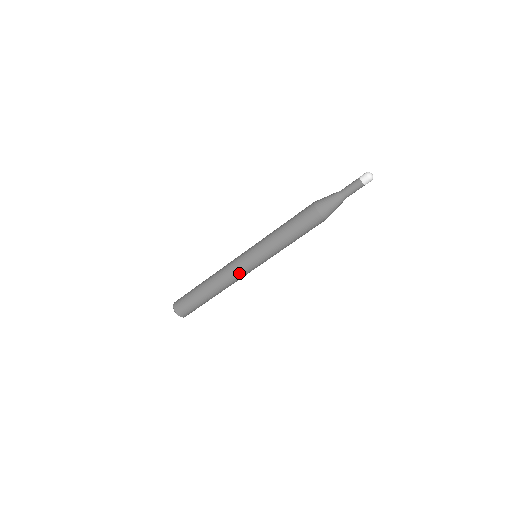
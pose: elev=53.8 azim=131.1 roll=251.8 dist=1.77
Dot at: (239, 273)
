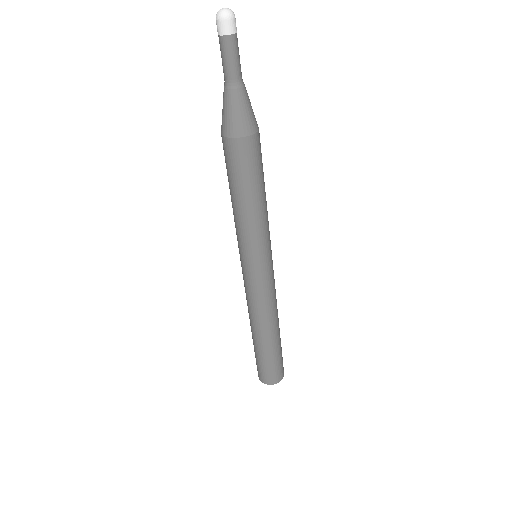
Dot at: (247, 290)
